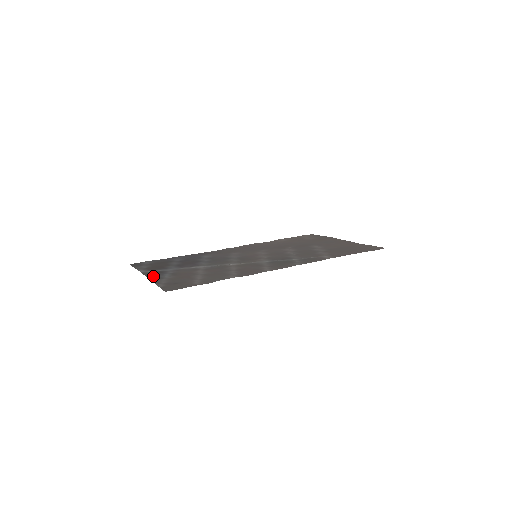
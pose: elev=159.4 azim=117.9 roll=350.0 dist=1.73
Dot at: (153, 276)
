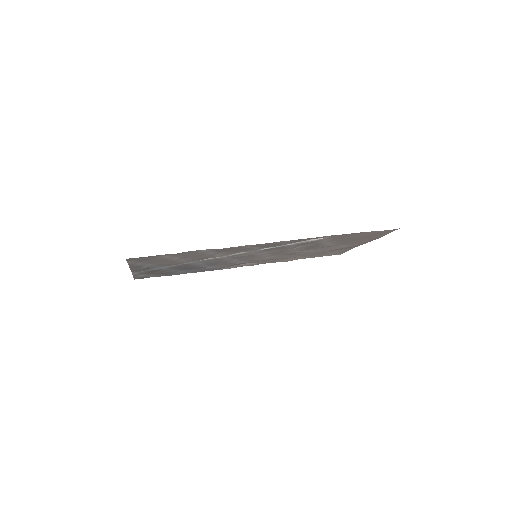
Dot at: (137, 268)
